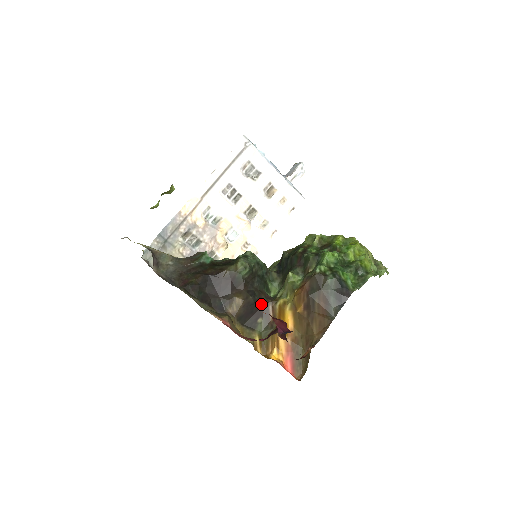
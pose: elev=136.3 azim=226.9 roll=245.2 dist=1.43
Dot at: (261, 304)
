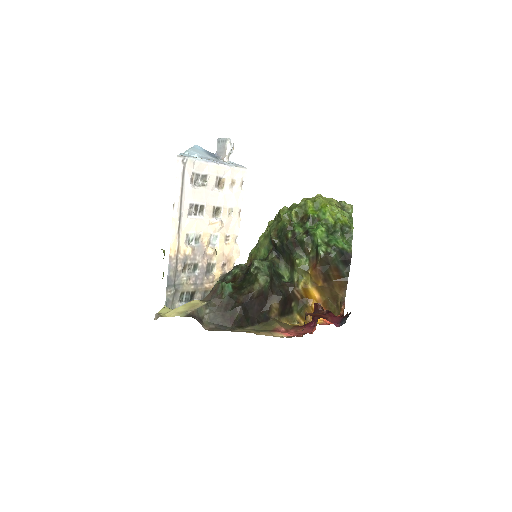
Dot at: (289, 294)
